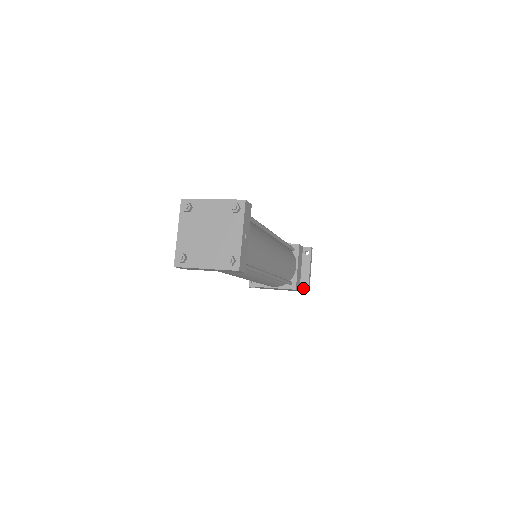
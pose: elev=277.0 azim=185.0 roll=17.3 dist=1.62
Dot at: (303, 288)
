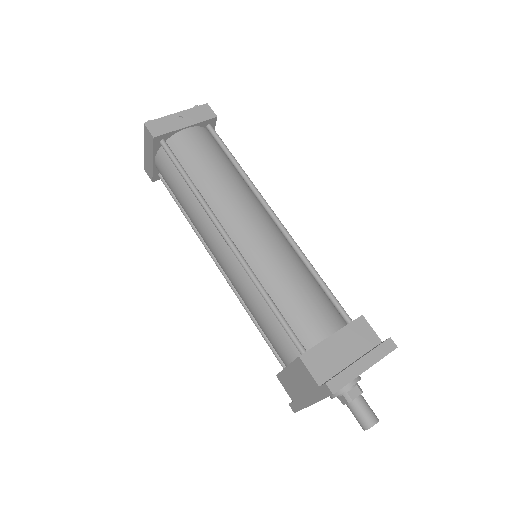
Dot at: occluded
